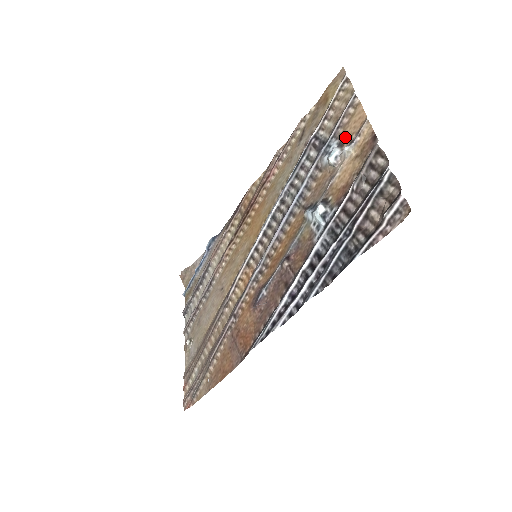
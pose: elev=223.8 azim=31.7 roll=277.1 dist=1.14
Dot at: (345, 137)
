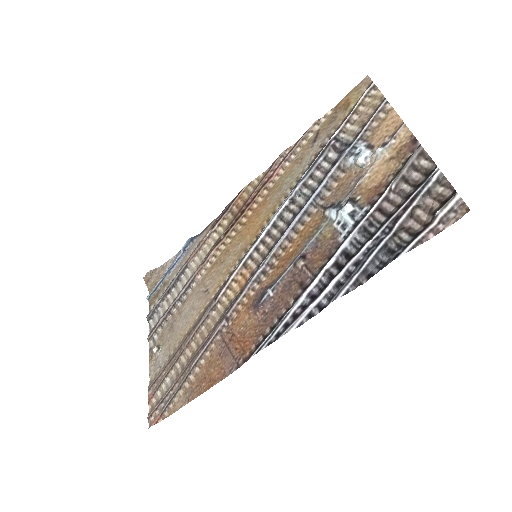
Dot at: (375, 140)
